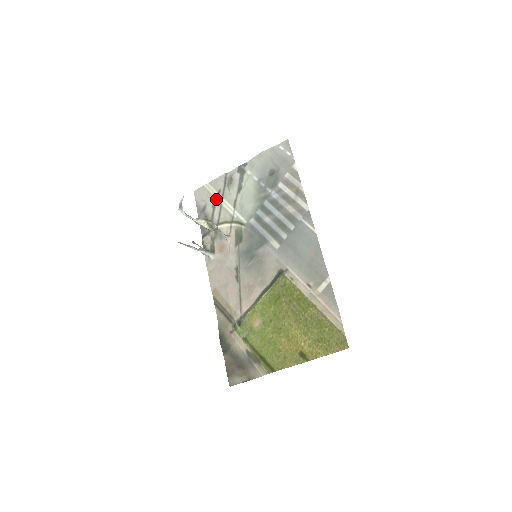
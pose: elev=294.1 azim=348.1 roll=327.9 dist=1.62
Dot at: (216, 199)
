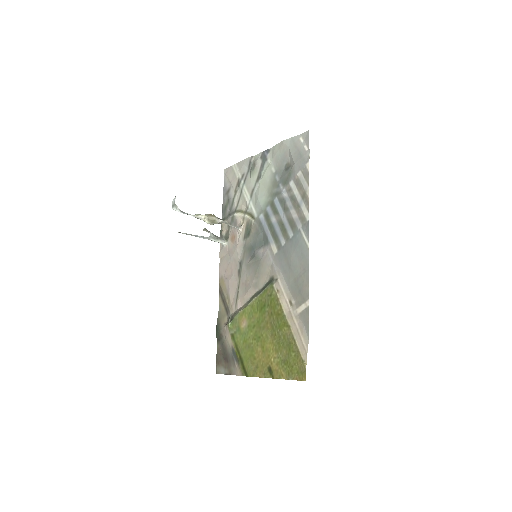
Dot at: (239, 183)
